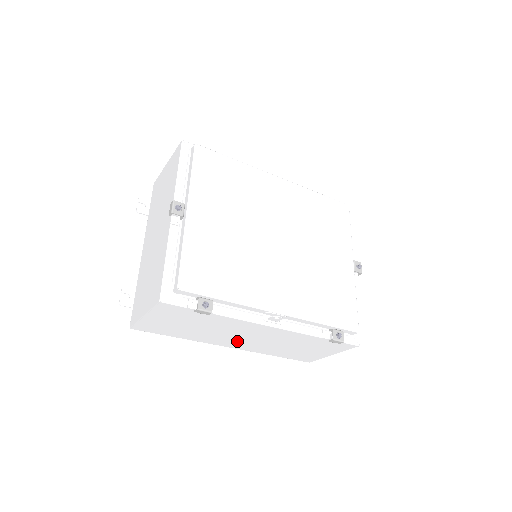
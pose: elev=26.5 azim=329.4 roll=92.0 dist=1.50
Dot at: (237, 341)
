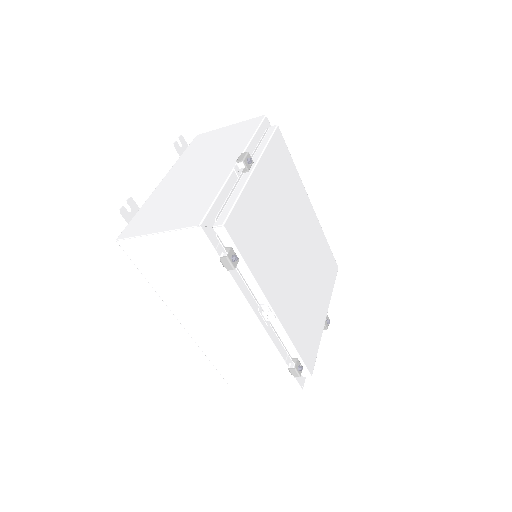
Dot at: (201, 321)
